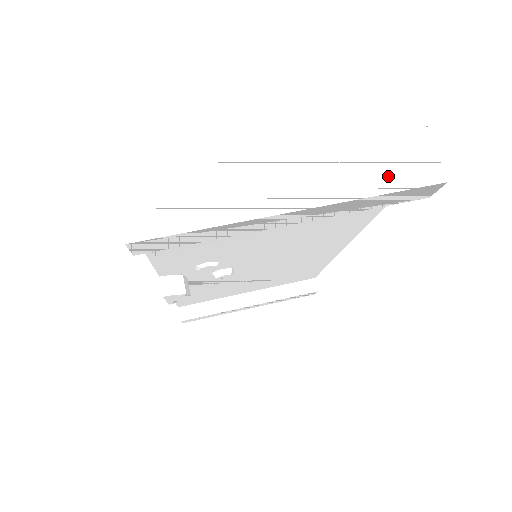
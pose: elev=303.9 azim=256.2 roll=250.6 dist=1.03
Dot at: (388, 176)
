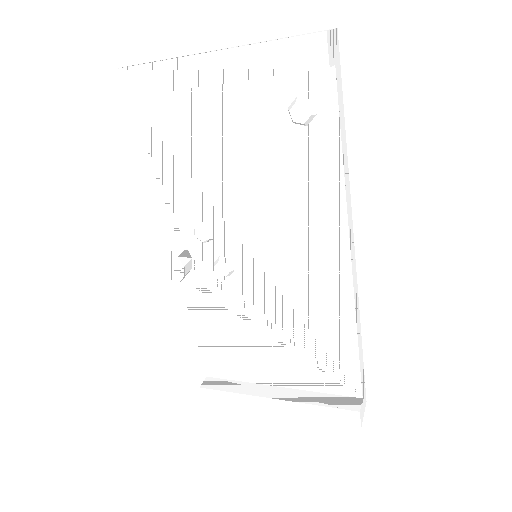
Dot at: occluded
